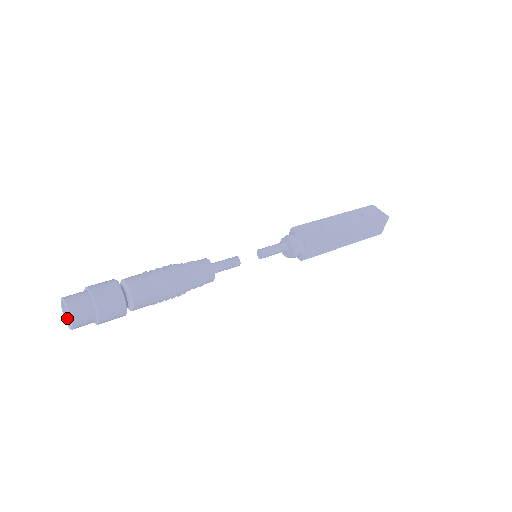
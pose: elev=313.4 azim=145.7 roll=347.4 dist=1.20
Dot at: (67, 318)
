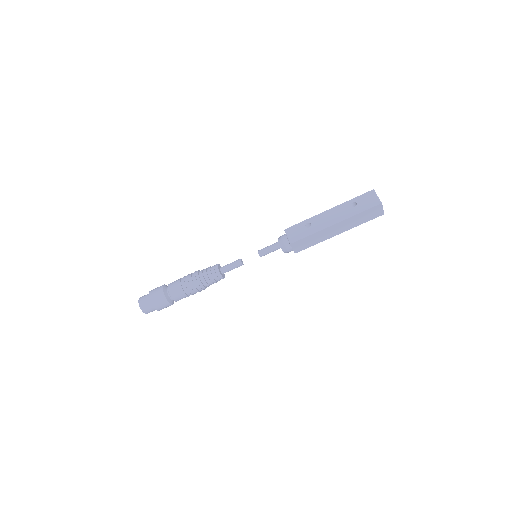
Dot at: occluded
